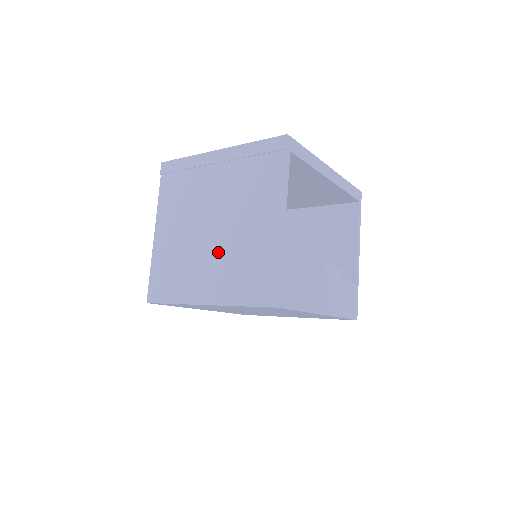
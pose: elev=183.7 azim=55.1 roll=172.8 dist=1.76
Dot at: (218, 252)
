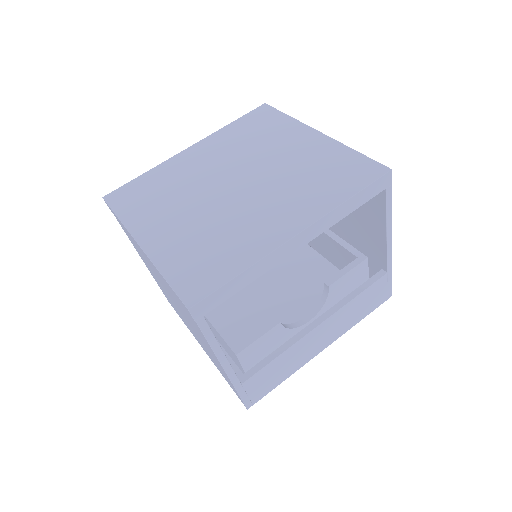
Dot at: (192, 330)
